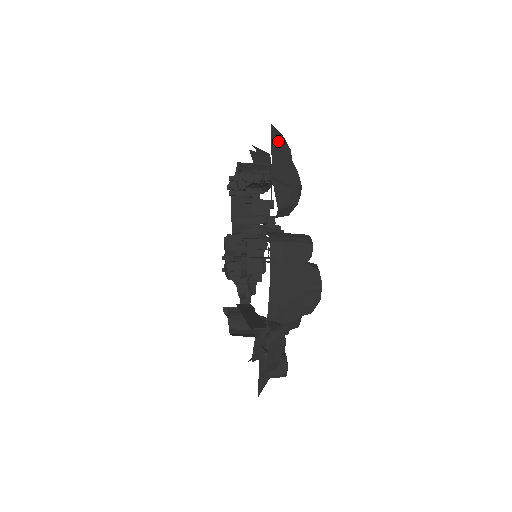
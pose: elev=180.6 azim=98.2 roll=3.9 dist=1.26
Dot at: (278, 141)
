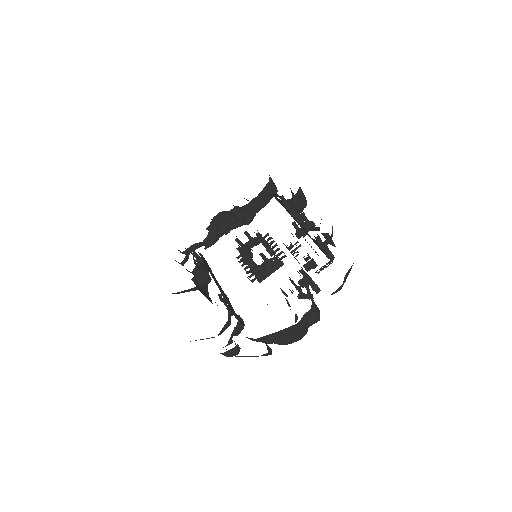
Dot at: occluded
